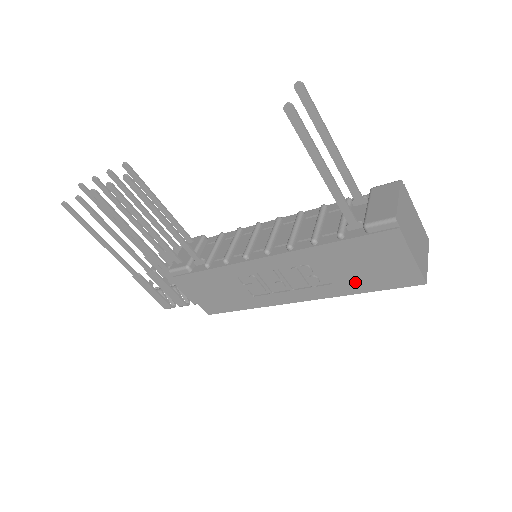
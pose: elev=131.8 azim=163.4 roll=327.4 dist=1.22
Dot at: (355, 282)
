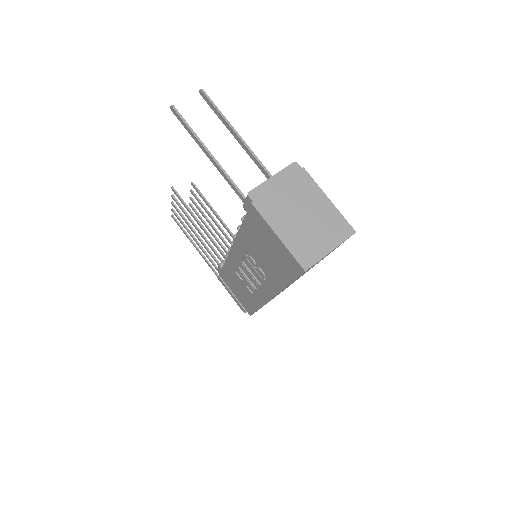
Dot at: (275, 273)
